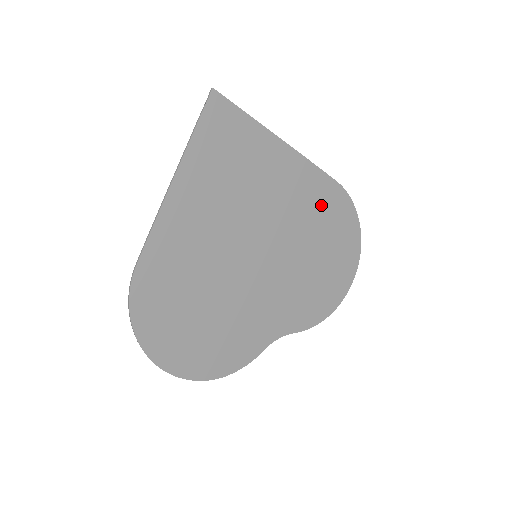
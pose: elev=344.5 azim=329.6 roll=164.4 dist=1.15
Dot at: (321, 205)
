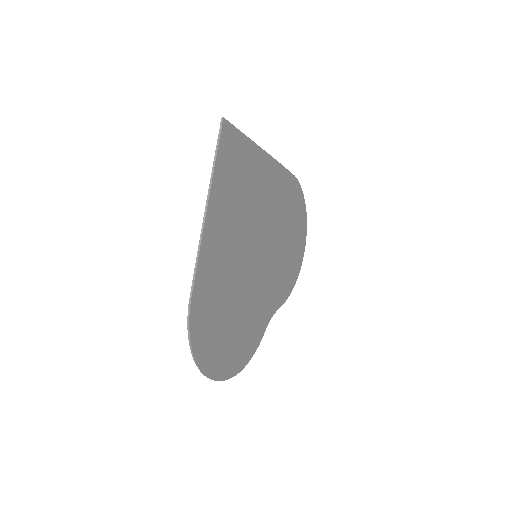
Dot at: (286, 197)
